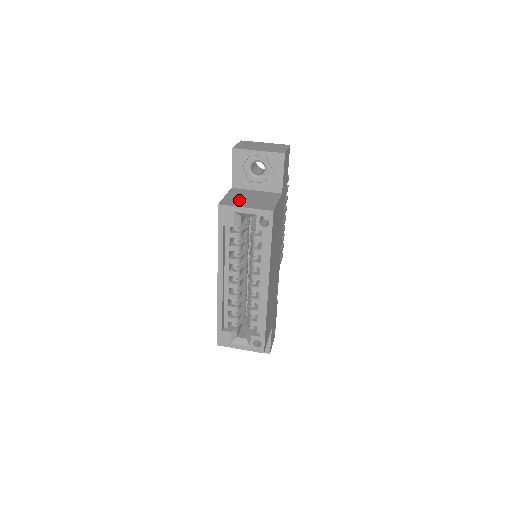
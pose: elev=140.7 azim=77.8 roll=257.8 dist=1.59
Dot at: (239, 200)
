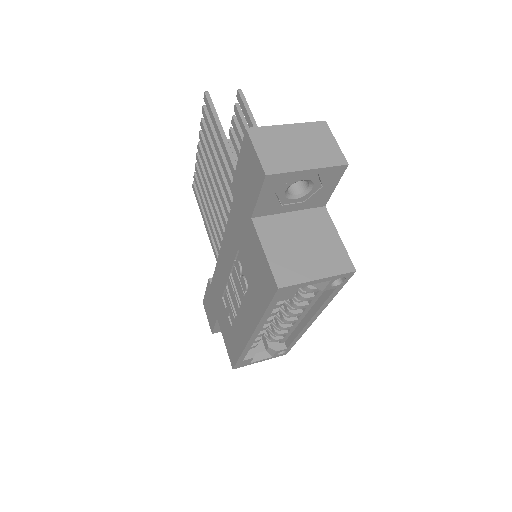
Dot at: (294, 259)
